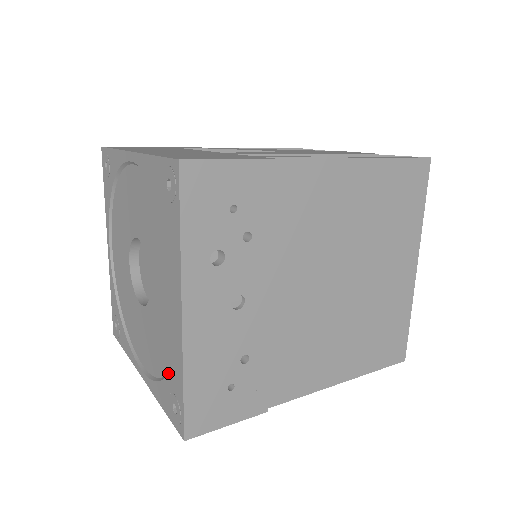
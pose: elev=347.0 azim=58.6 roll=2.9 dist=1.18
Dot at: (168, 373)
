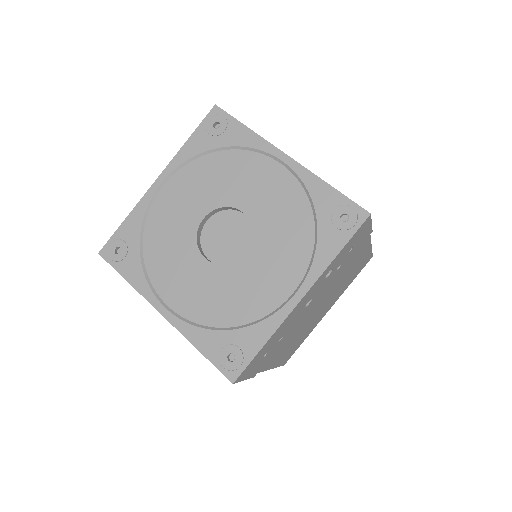
Dot at: (237, 329)
